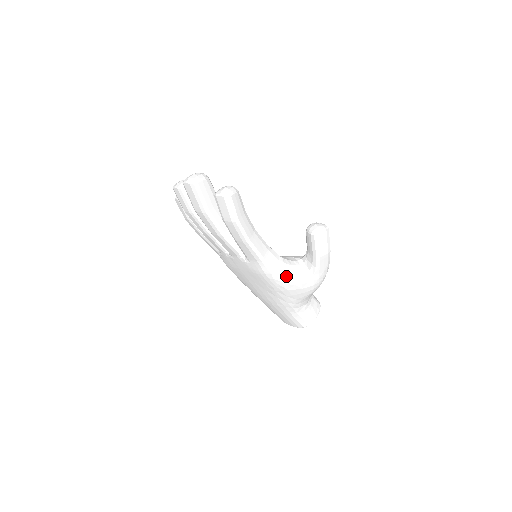
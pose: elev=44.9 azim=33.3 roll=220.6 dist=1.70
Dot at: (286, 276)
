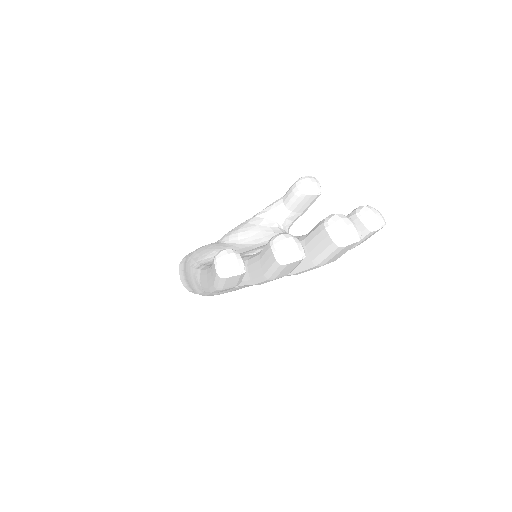
Dot at: occluded
